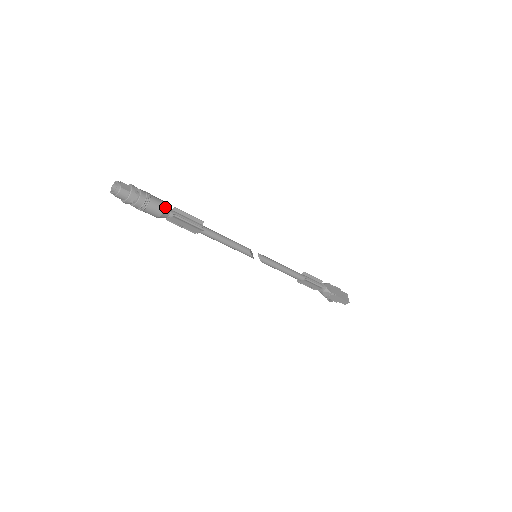
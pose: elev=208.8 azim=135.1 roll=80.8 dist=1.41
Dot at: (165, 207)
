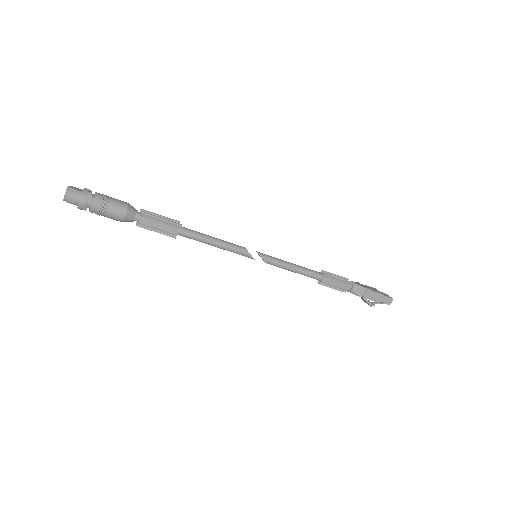
Dot at: (128, 205)
